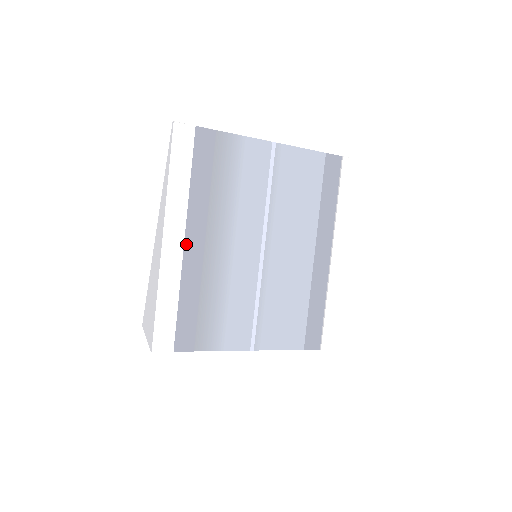
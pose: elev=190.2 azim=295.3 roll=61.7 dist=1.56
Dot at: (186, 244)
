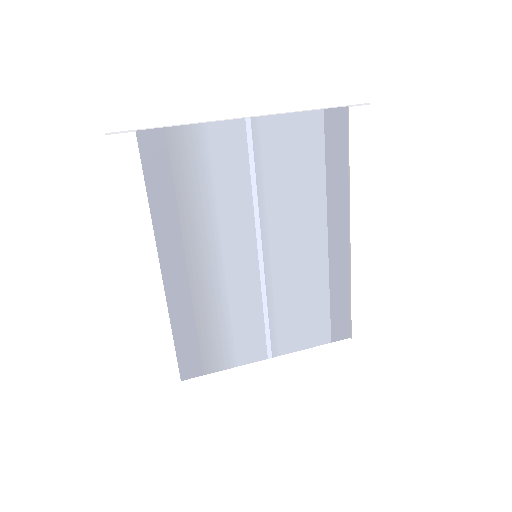
Dot at: (164, 273)
